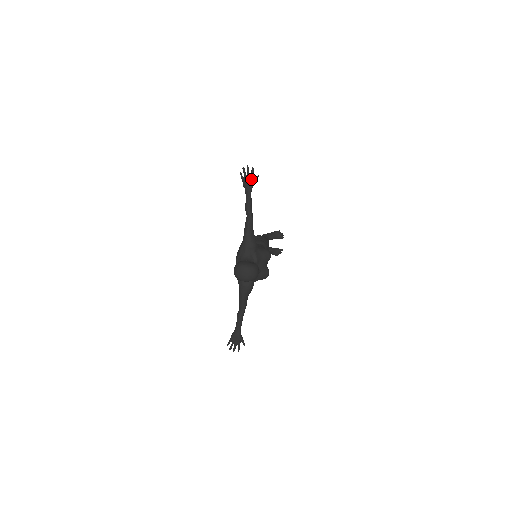
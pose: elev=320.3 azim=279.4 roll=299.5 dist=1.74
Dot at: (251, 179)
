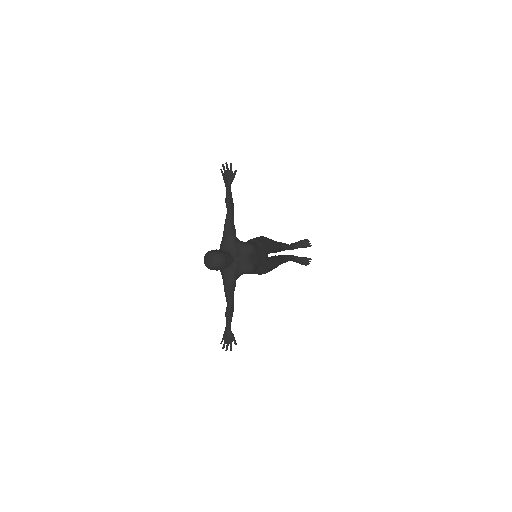
Dot at: (230, 174)
